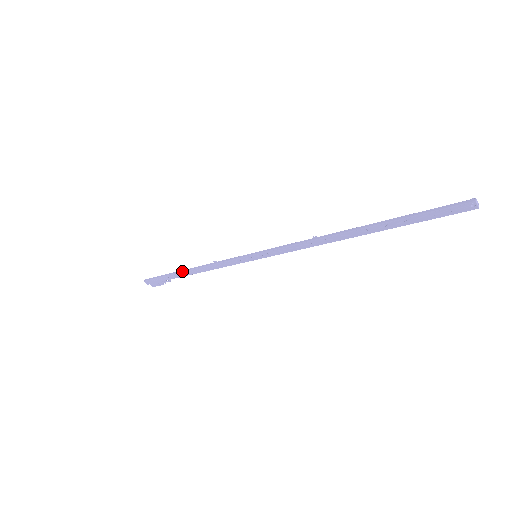
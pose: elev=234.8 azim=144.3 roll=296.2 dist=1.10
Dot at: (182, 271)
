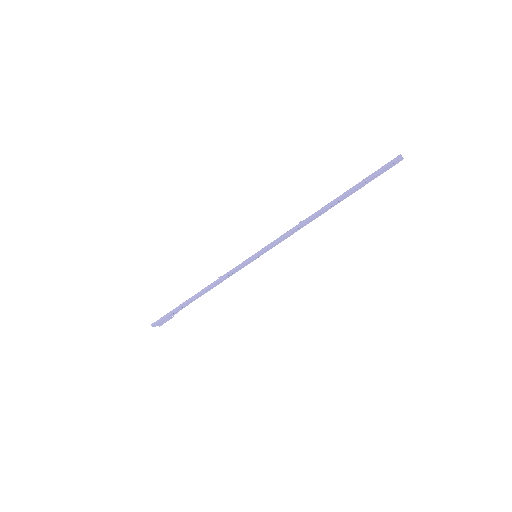
Dot at: (190, 299)
